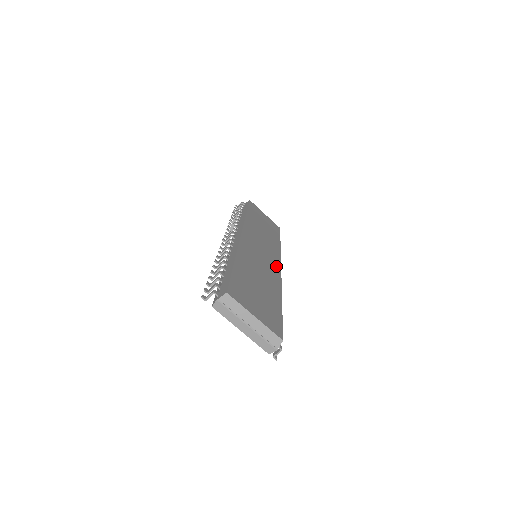
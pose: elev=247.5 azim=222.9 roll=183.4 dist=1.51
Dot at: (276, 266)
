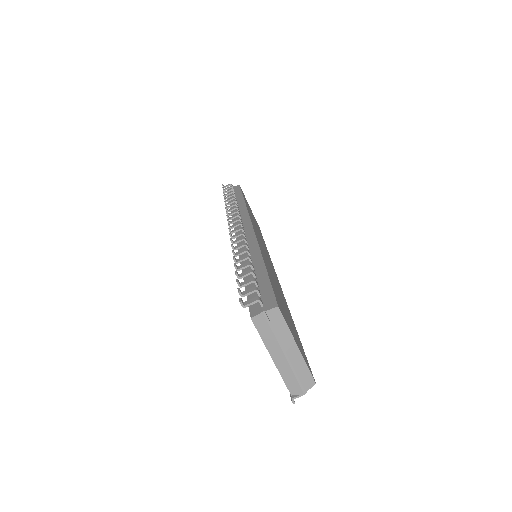
Dot at: occluded
